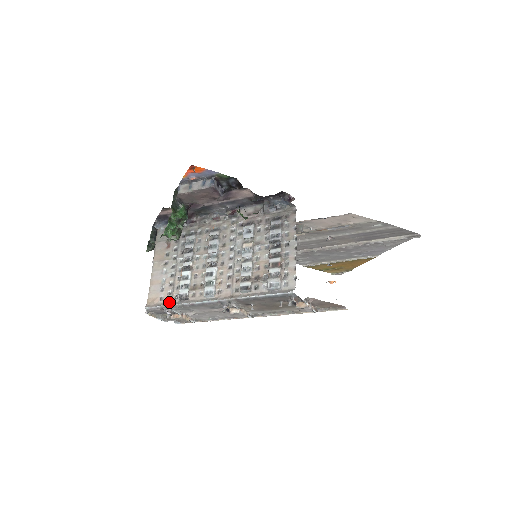
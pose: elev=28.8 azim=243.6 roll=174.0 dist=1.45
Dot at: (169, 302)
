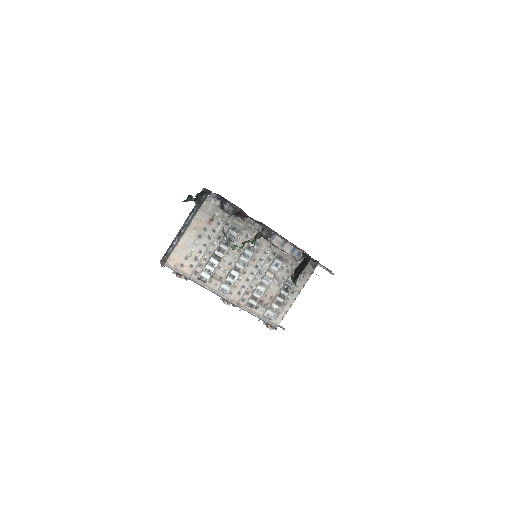
Dot at: (188, 274)
